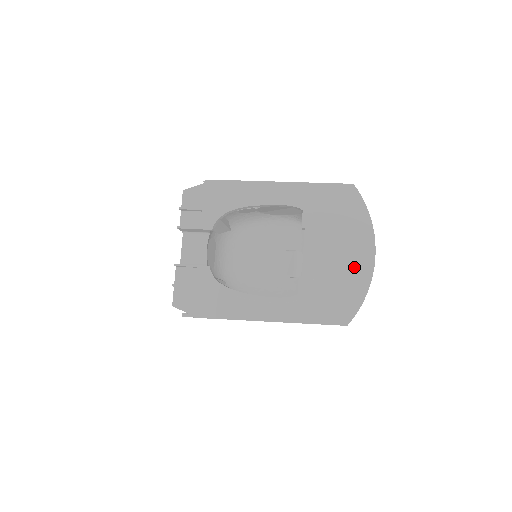
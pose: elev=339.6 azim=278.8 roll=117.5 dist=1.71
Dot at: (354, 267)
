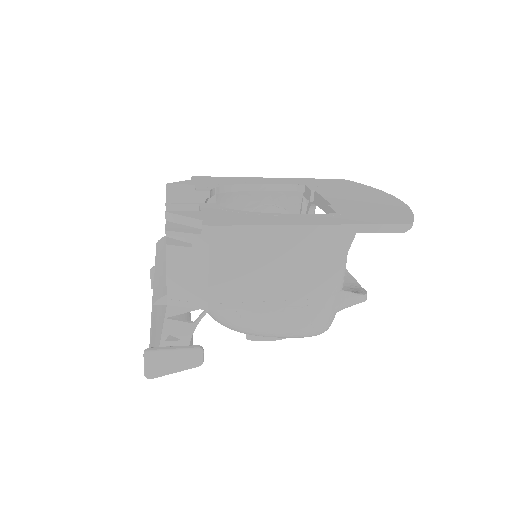
Dot at: (383, 202)
